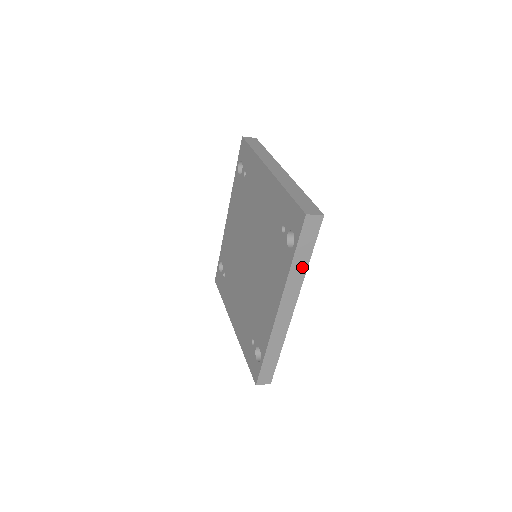
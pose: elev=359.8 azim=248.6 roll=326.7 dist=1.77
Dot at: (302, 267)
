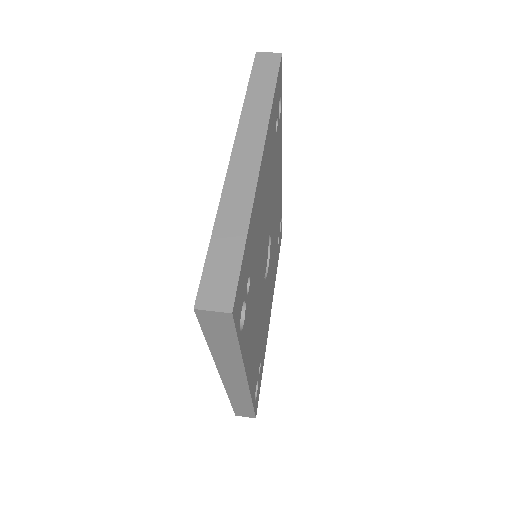
Dot at: (231, 353)
